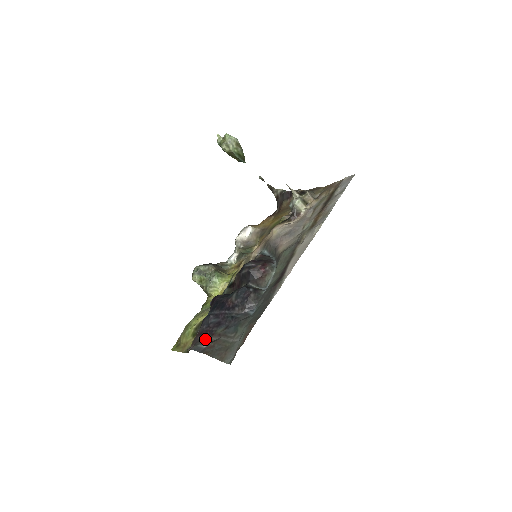
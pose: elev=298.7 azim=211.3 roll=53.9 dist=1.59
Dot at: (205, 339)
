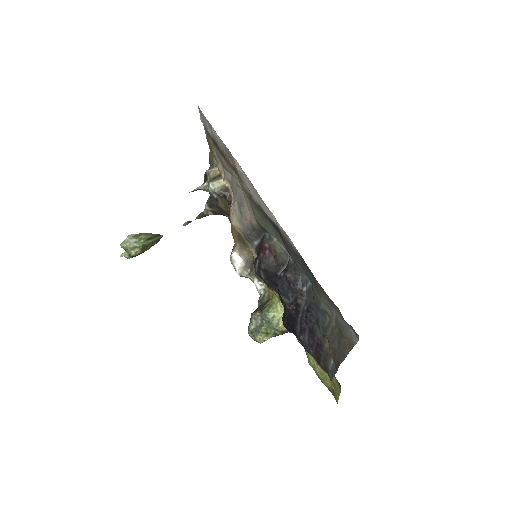
Dot at: (324, 357)
